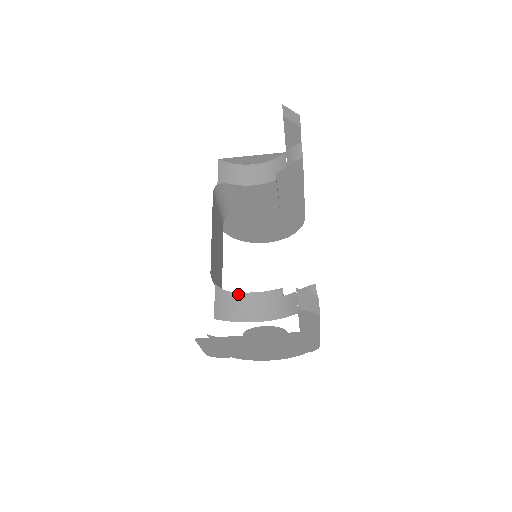
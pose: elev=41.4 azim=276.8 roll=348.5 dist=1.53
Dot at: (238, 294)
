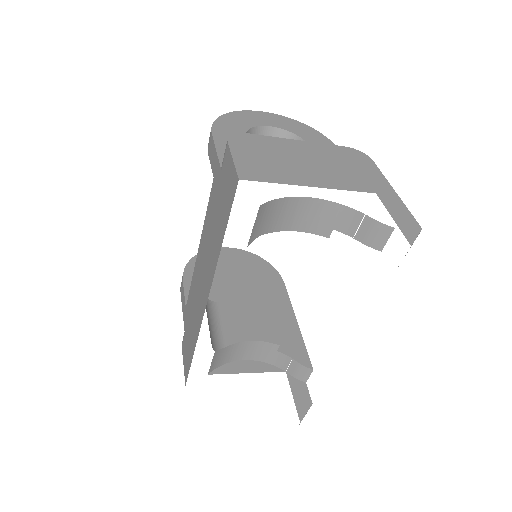
Dot at: (234, 345)
